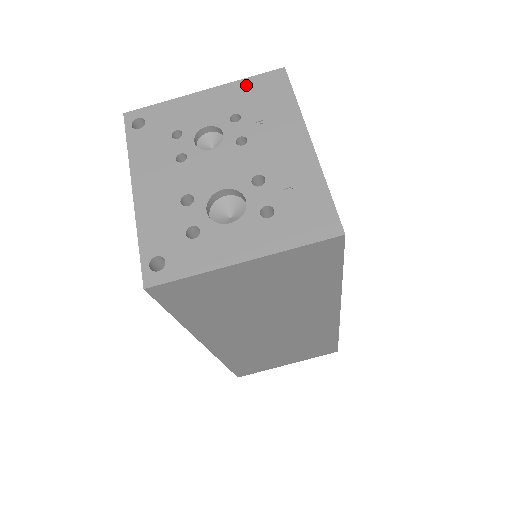
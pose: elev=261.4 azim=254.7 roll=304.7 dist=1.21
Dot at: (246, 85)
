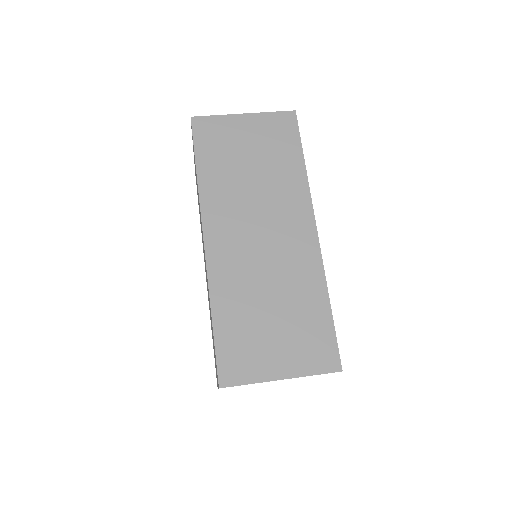
Dot at: occluded
